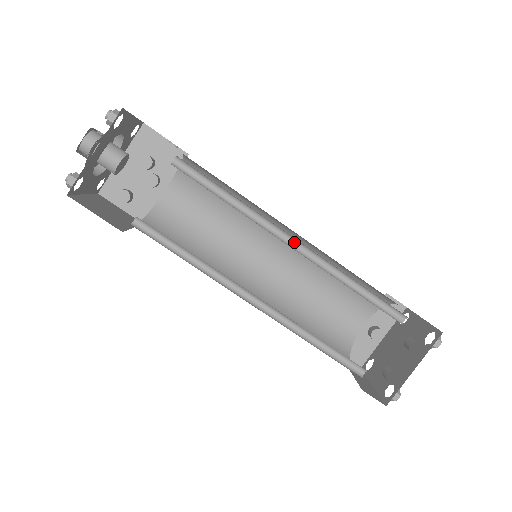
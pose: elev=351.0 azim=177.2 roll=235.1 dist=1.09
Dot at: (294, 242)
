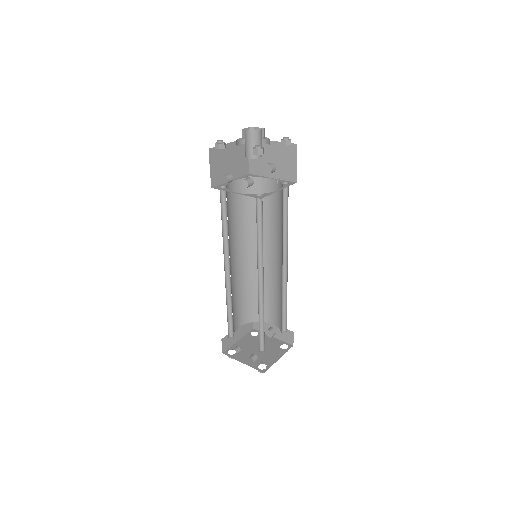
Dot at: (263, 279)
